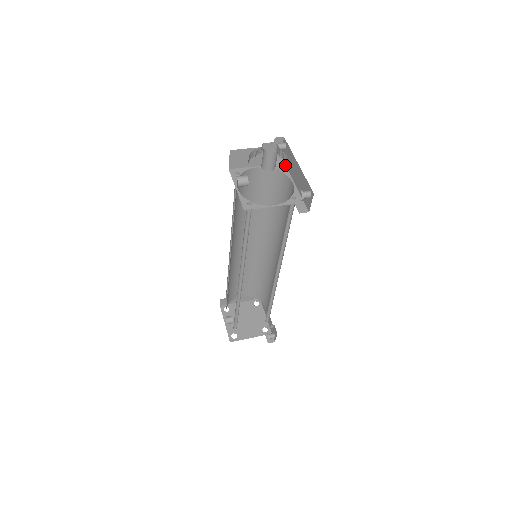
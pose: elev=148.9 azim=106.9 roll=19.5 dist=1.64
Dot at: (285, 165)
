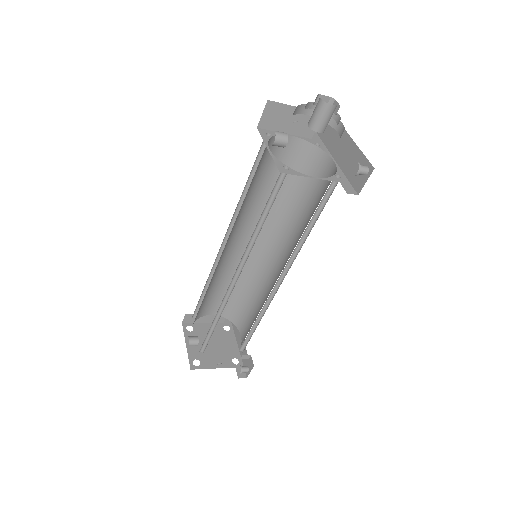
Dot at: (323, 143)
